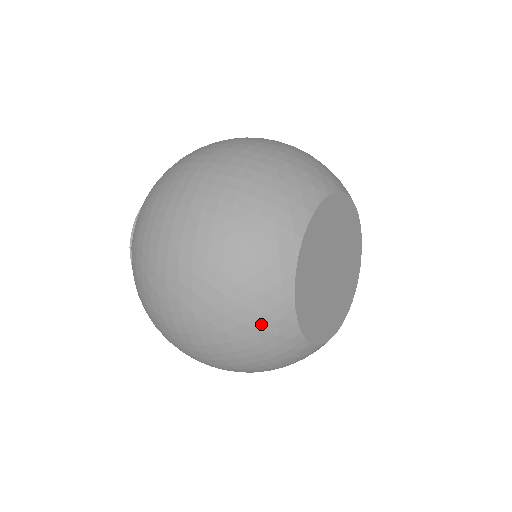
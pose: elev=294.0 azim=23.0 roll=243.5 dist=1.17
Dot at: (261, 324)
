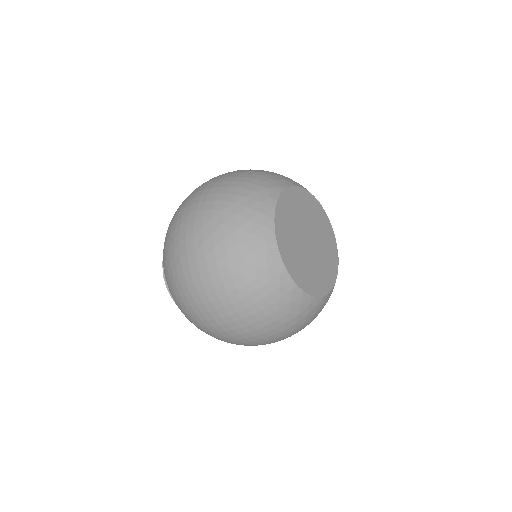
Dot at: (254, 259)
